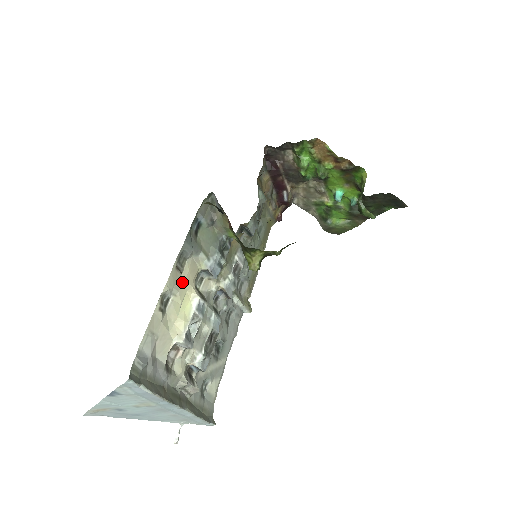
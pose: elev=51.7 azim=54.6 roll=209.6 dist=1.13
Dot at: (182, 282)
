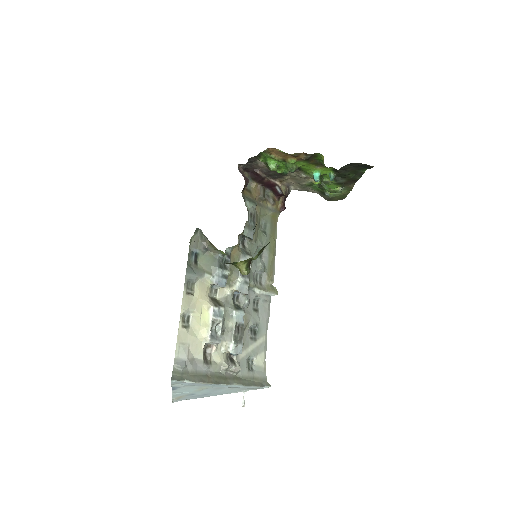
Dot at: (196, 301)
